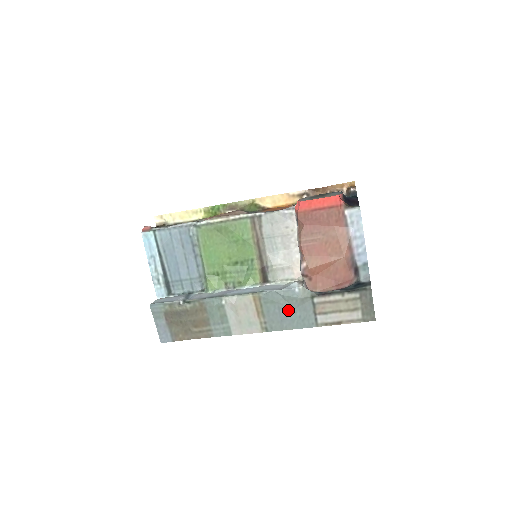
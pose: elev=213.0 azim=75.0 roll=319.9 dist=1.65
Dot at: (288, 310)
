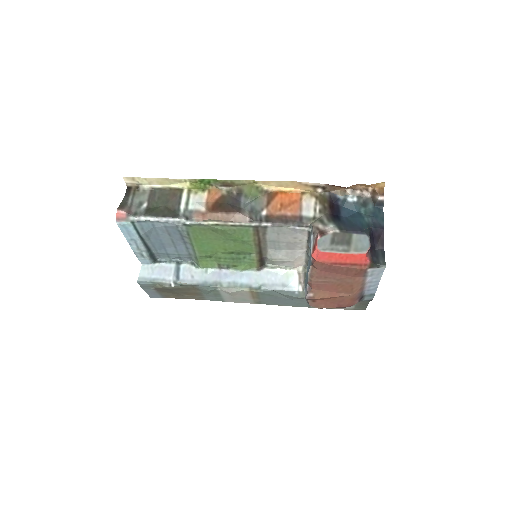
Dot at: (284, 299)
